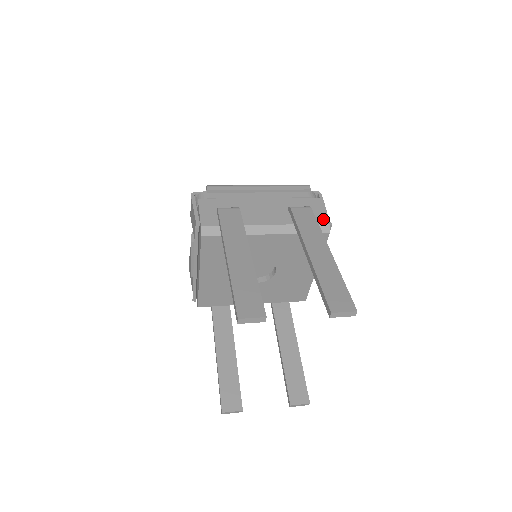
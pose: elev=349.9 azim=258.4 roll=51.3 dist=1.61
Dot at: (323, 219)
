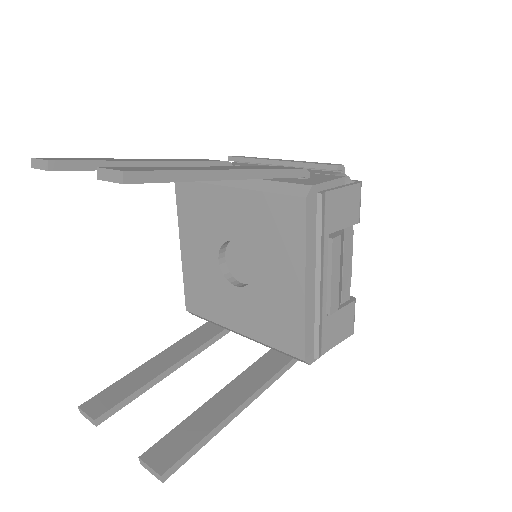
Dot at: (311, 183)
